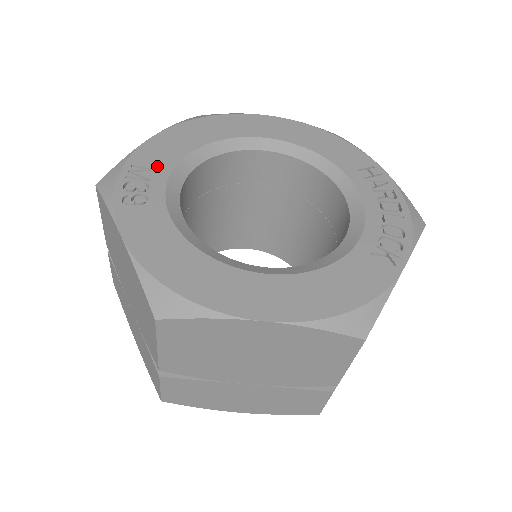
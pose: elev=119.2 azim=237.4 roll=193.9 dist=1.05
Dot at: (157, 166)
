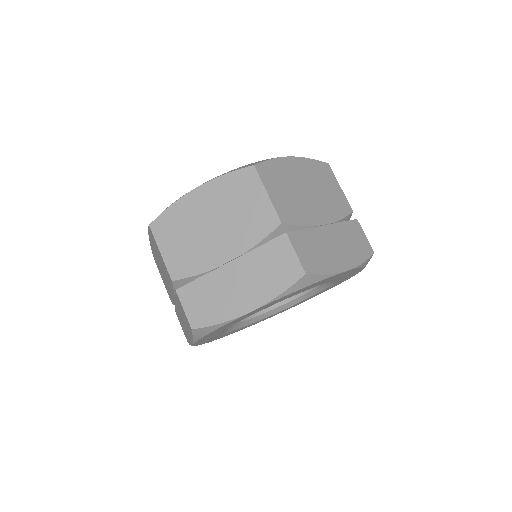
Dot at: occluded
